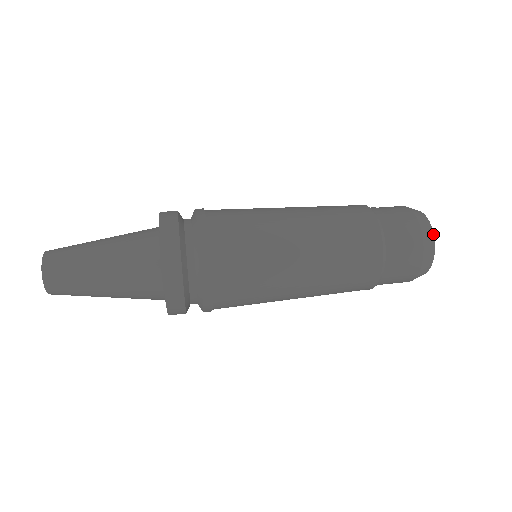
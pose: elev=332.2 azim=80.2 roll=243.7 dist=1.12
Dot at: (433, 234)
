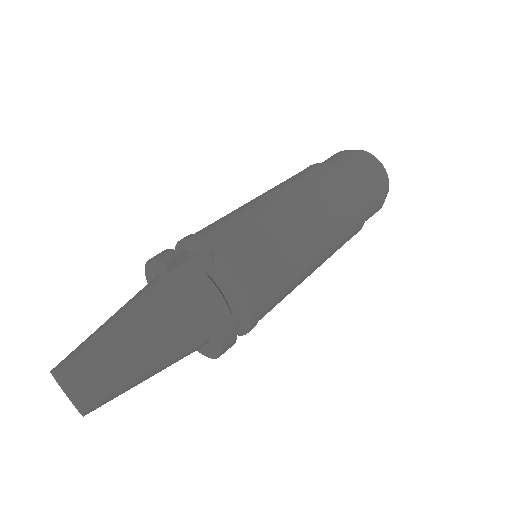
Dot at: occluded
